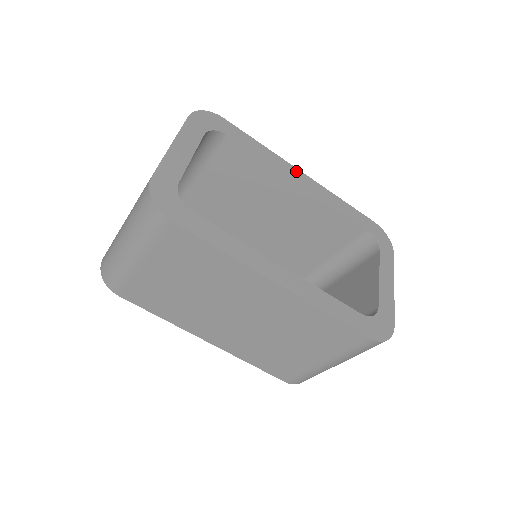
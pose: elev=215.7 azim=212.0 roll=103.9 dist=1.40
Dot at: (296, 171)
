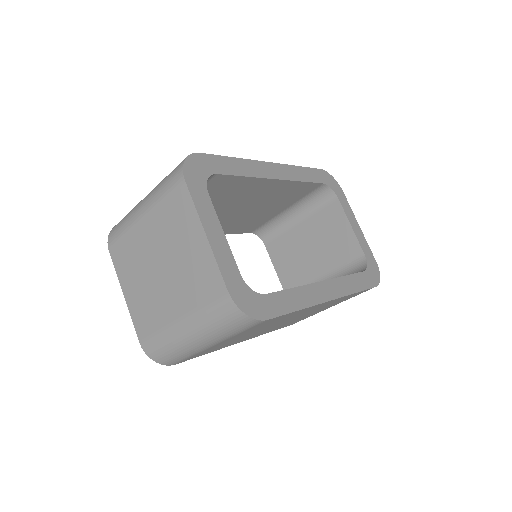
Dot at: (267, 166)
